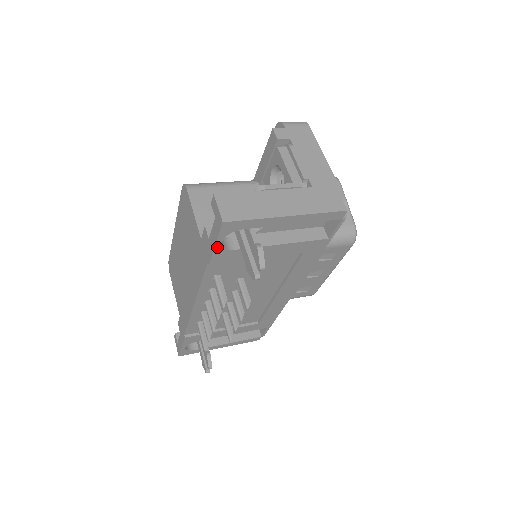
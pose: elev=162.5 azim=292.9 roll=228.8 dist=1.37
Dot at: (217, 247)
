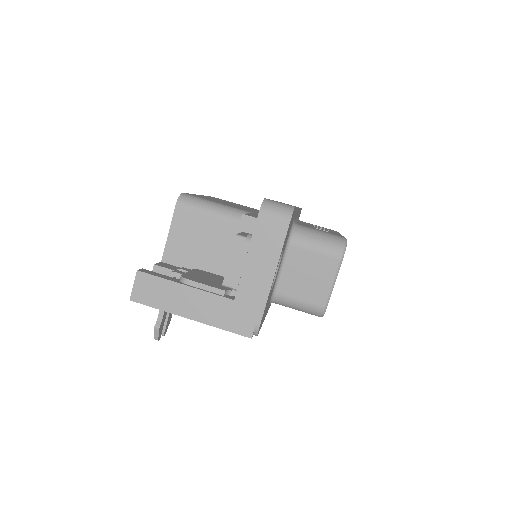
Dot at: occluded
